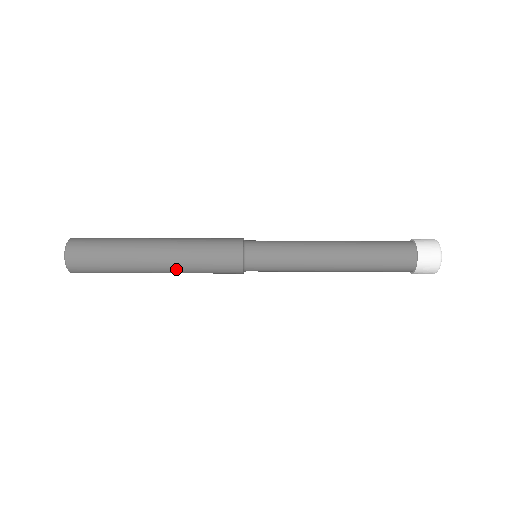
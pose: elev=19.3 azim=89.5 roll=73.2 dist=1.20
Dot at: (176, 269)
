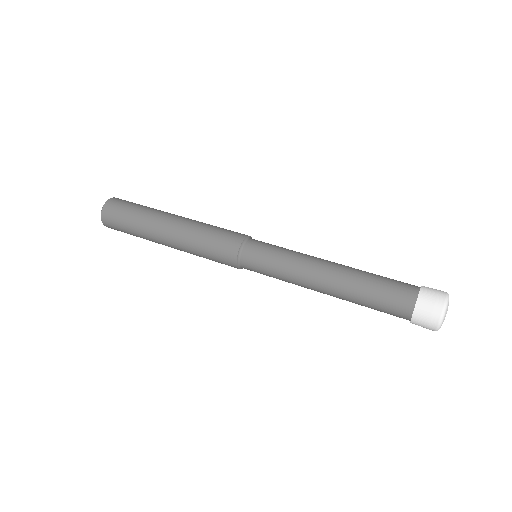
Dot at: occluded
